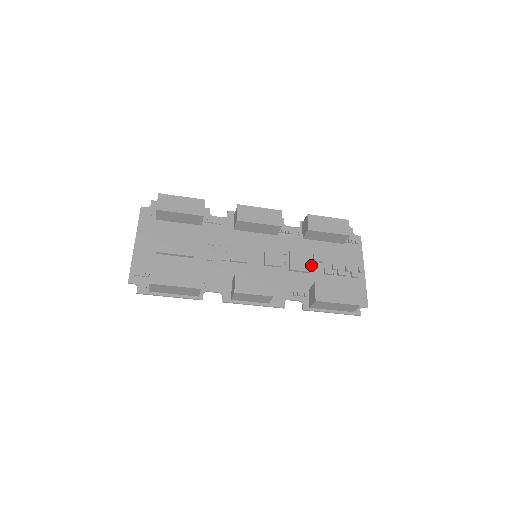
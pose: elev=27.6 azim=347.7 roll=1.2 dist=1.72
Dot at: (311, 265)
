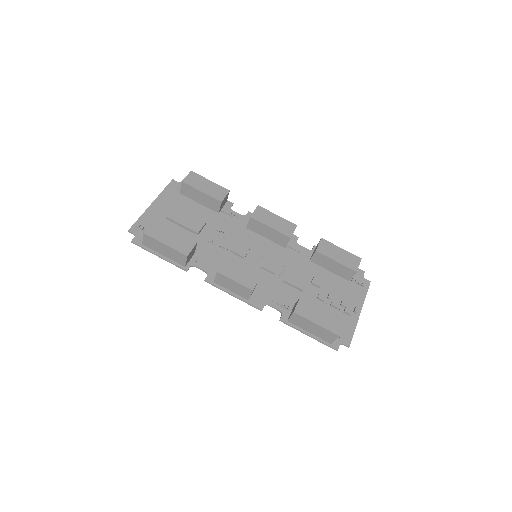
Dot at: (307, 286)
